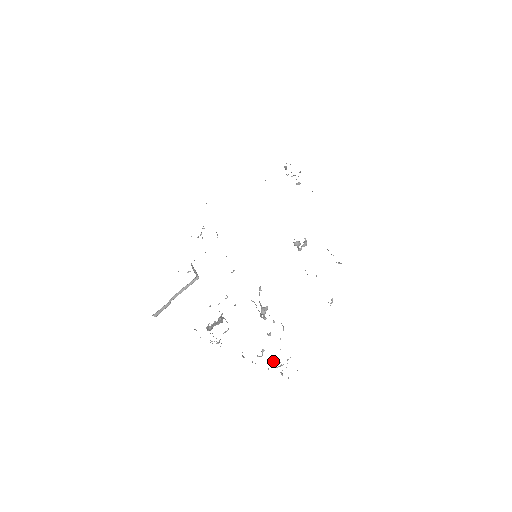
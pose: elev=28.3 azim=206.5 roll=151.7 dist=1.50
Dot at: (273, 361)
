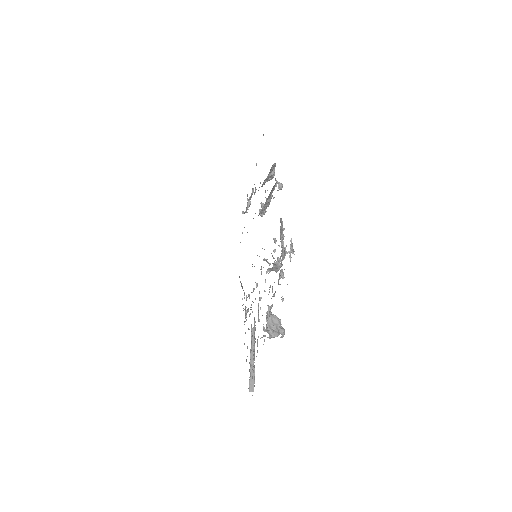
Dot at: (282, 258)
